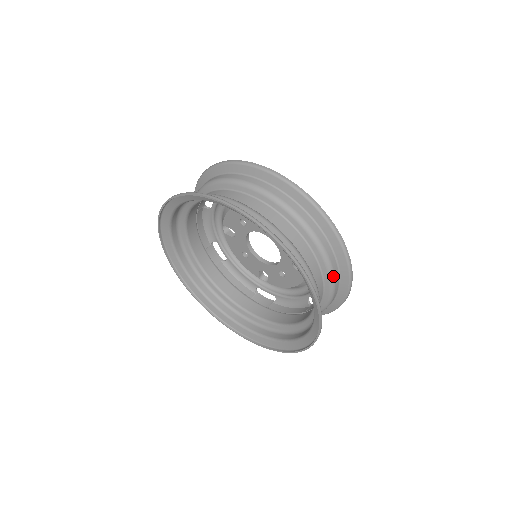
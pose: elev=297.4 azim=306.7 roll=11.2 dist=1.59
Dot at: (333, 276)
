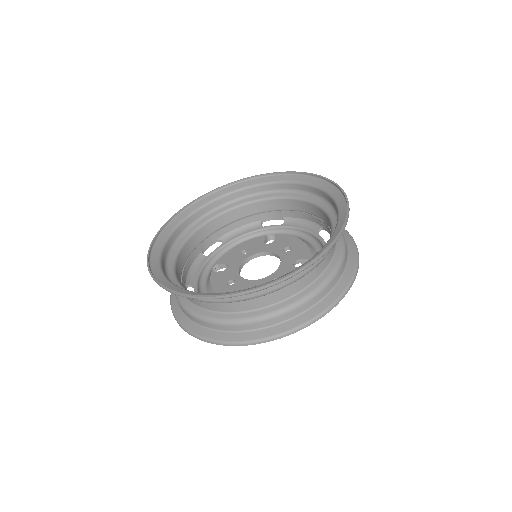
Dot at: (344, 239)
